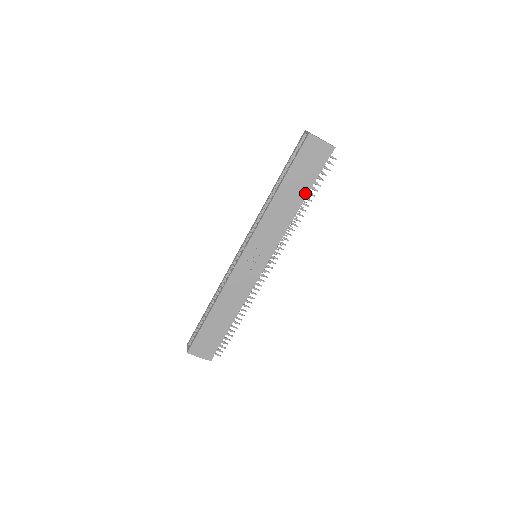
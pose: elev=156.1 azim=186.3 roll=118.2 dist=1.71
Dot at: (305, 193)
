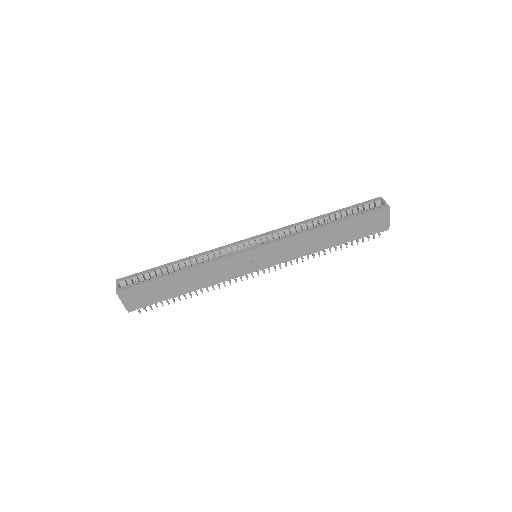
Dot at: (340, 242)
